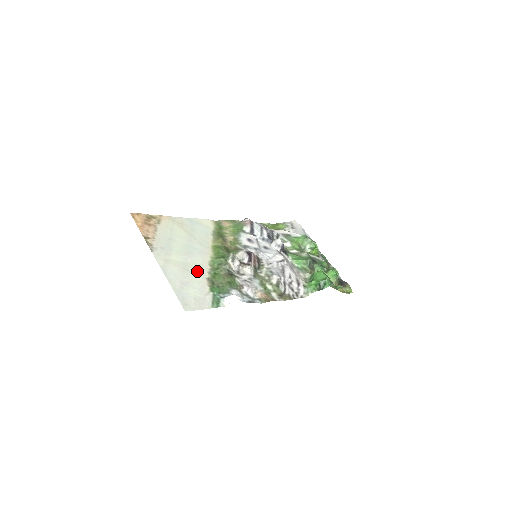
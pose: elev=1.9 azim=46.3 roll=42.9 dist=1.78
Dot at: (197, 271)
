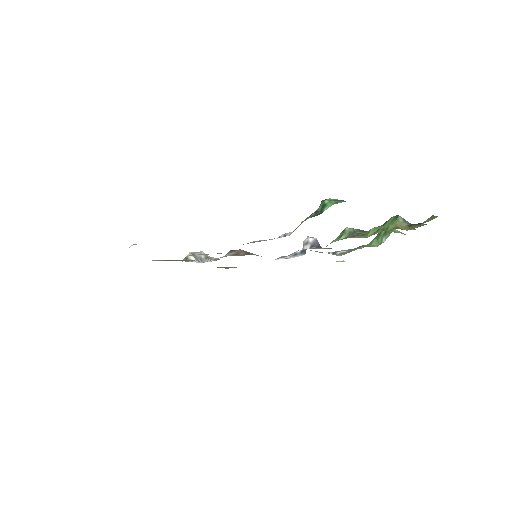
Dot at: occluded
